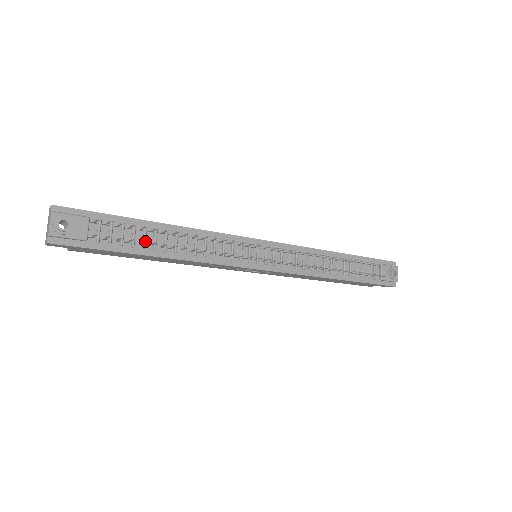
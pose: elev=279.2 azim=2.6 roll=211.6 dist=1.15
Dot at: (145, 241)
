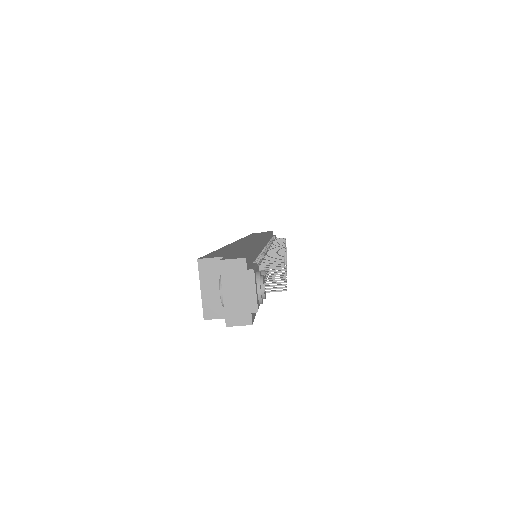
Dot at: occluded
